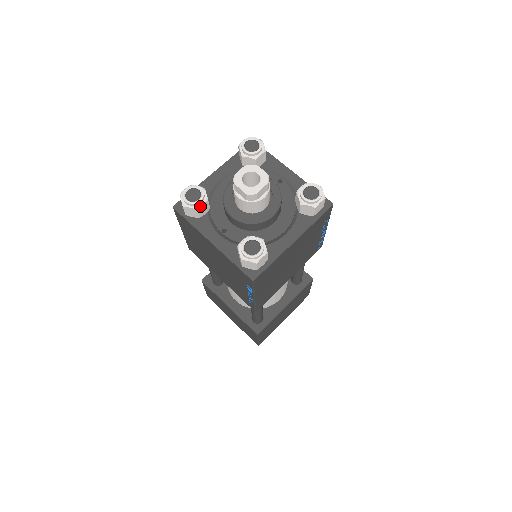
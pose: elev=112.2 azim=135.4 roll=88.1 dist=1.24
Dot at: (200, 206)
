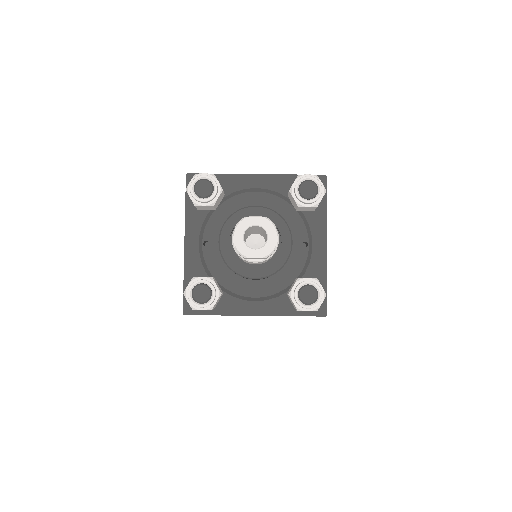
Dot at: (200, 205)
